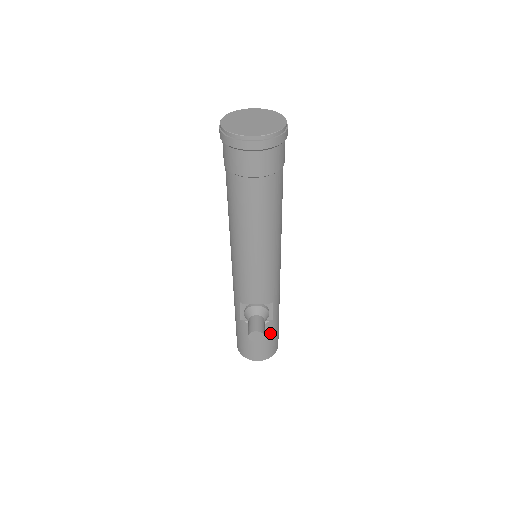
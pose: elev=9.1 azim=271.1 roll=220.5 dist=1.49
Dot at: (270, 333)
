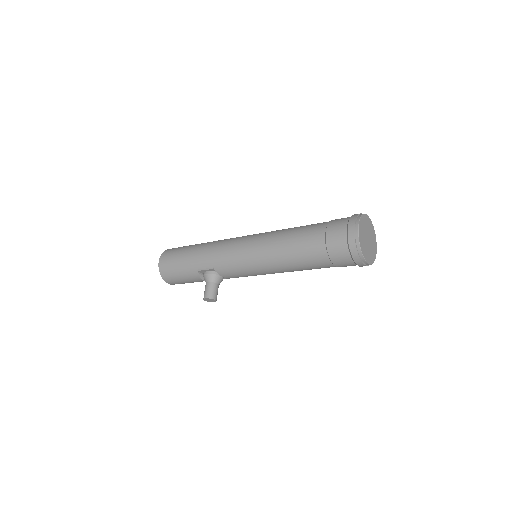
Dot at: occluded
